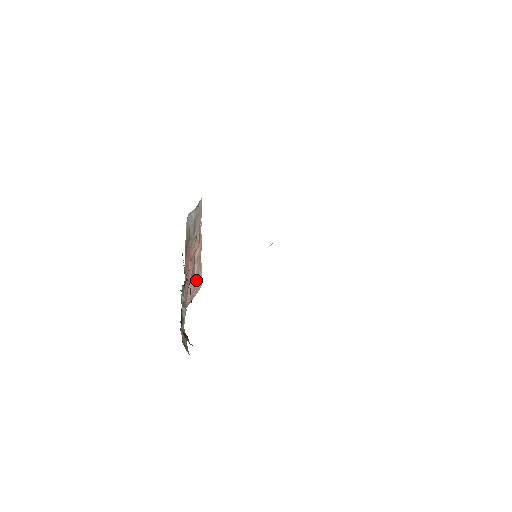
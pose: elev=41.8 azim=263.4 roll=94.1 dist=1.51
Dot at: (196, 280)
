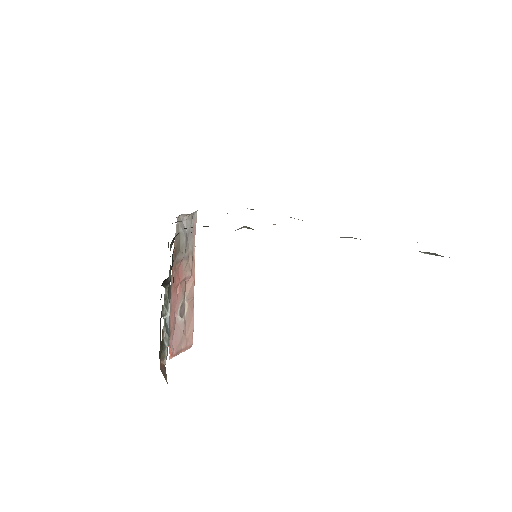
Dot at: (186, 328)
